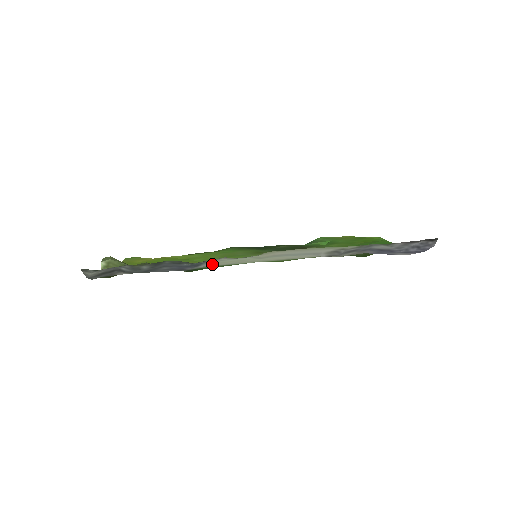
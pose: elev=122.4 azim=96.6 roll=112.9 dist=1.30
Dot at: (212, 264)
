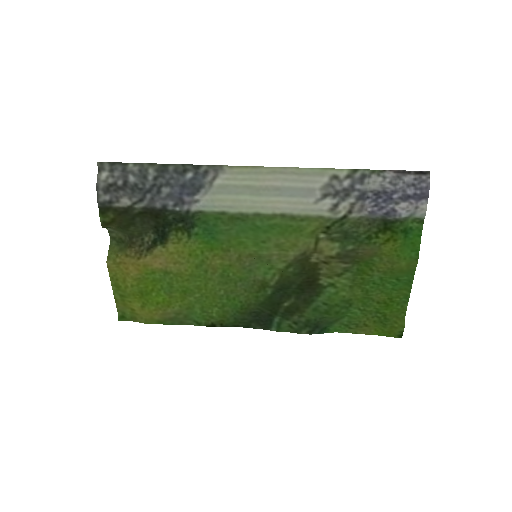
Dot at: (210, 199)
